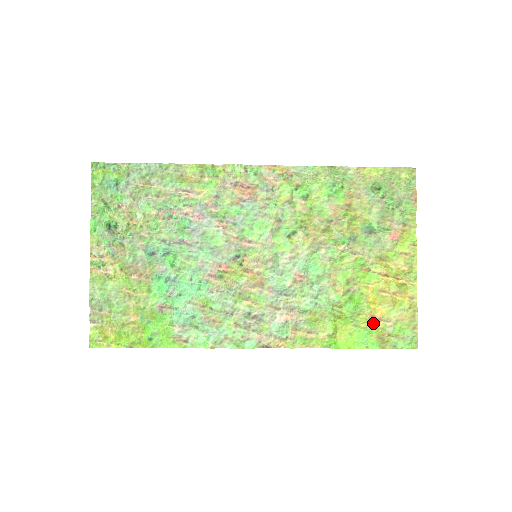
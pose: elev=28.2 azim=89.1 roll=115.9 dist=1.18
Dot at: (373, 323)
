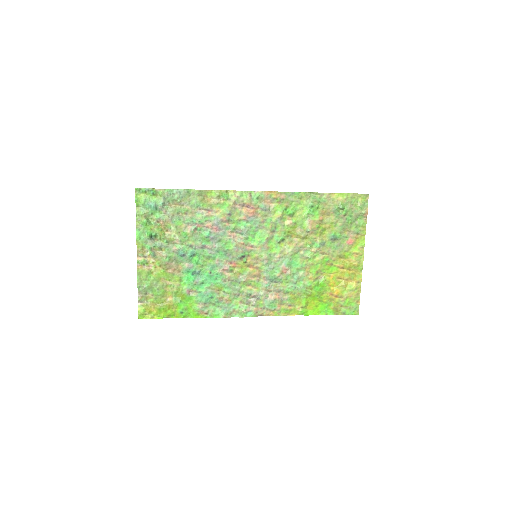
Dot at: (331, 299)
